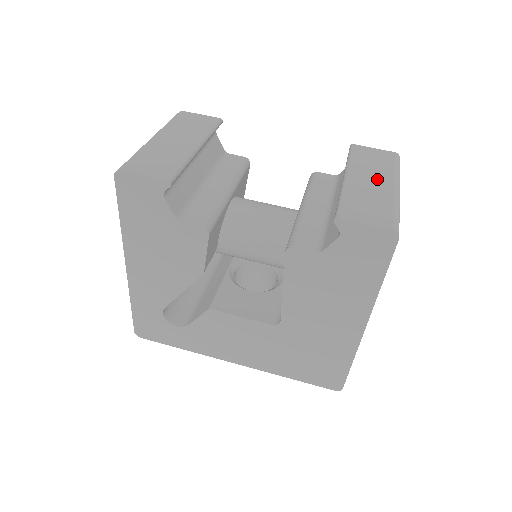
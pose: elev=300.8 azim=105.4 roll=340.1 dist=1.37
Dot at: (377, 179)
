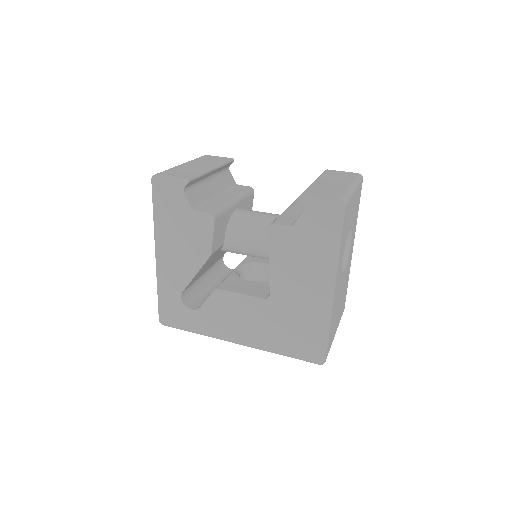
Dot at: (338, 182)
